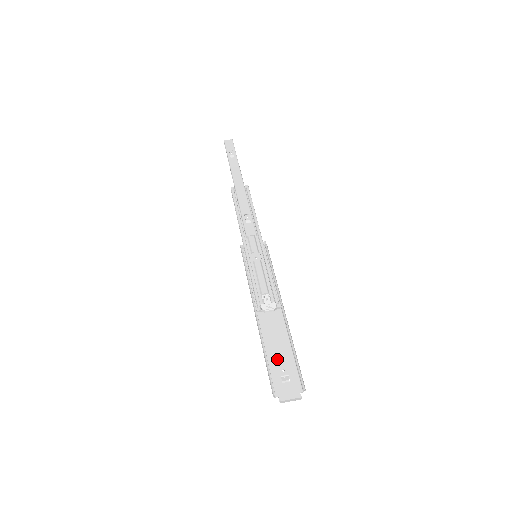
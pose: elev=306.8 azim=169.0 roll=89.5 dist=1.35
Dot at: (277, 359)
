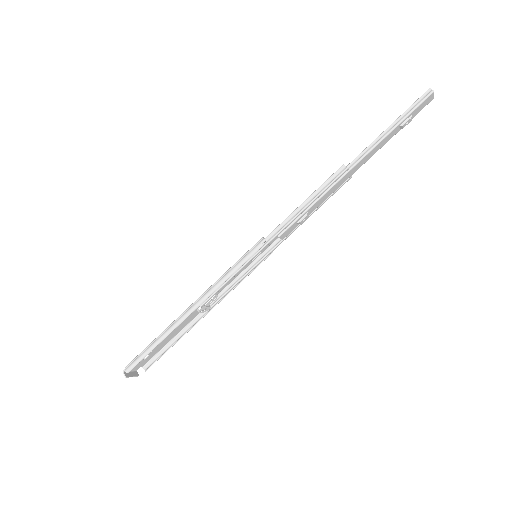
Dot at: occluded
